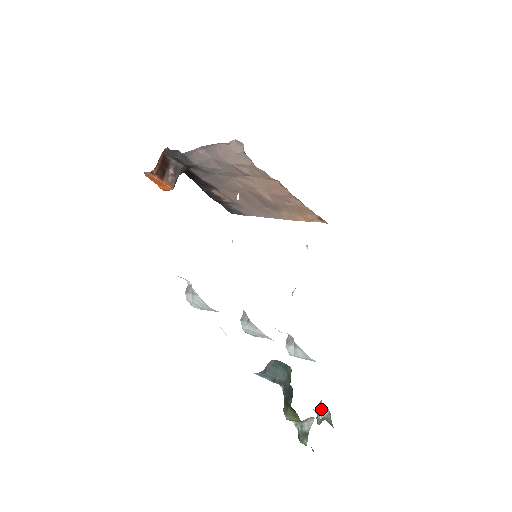
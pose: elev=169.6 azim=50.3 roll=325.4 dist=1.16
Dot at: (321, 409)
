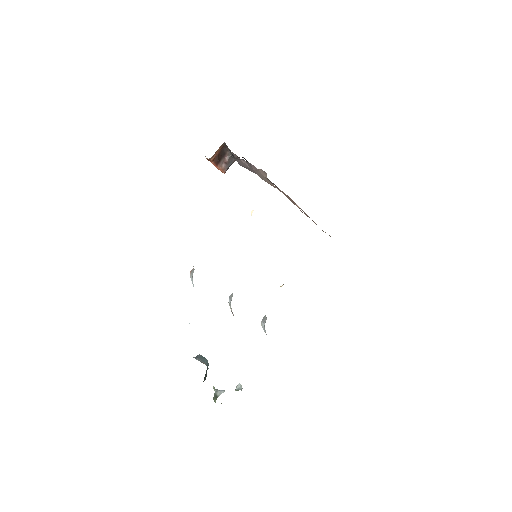
Dot at: (239, 384)
